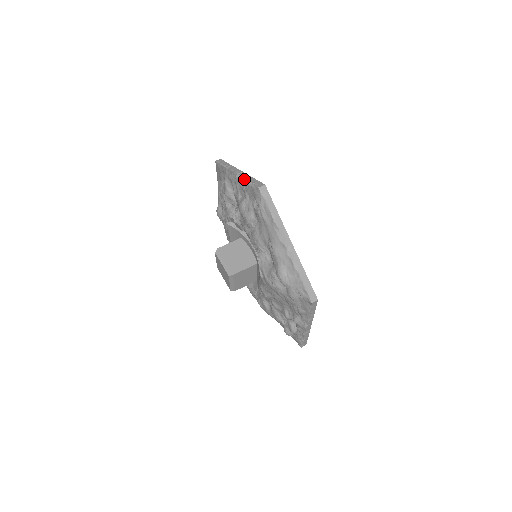
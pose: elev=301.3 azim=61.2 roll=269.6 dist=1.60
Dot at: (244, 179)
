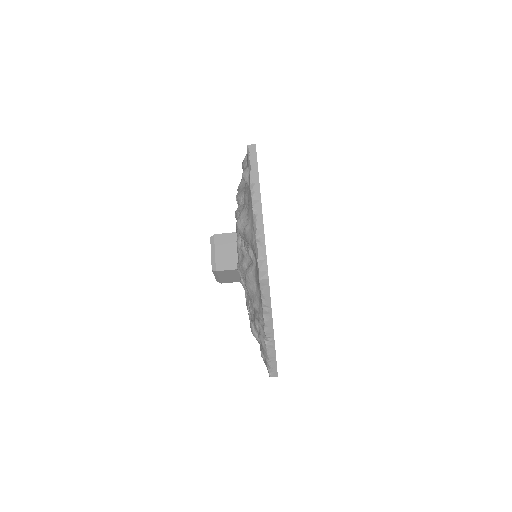
Dot at: (267, 355)
